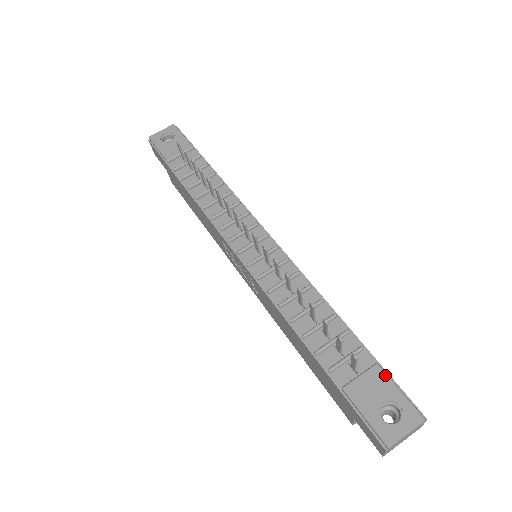
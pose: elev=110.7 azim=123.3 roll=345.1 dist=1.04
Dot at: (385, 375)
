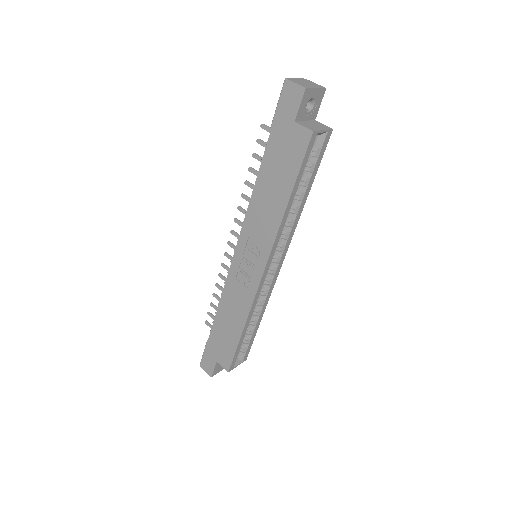
Dot at: occluded
